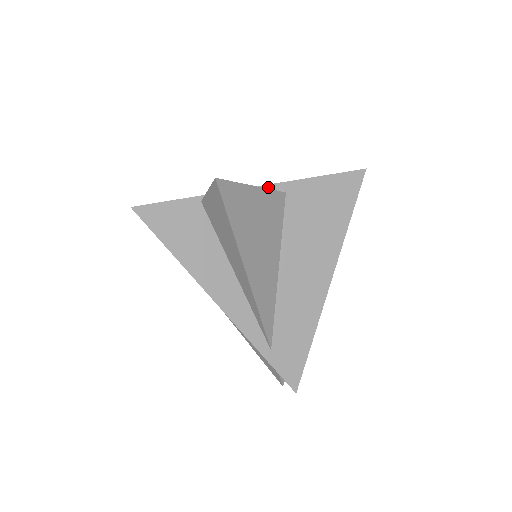
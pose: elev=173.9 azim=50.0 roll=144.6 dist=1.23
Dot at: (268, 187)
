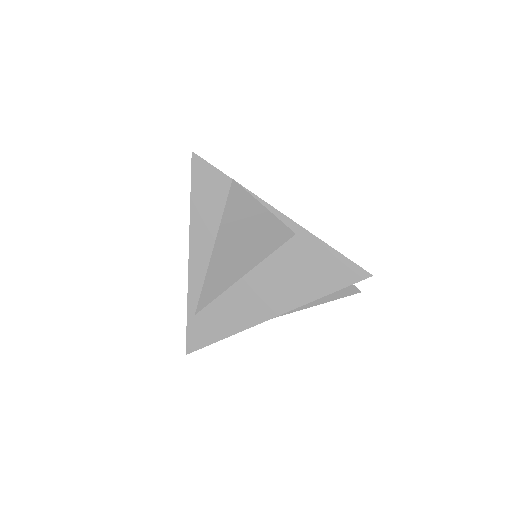
Dot at: (287, 219)
